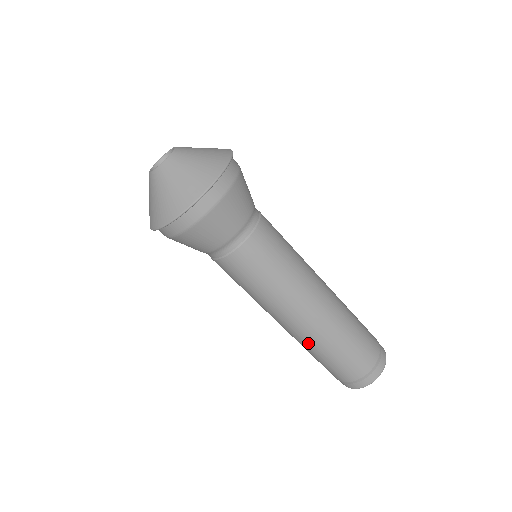
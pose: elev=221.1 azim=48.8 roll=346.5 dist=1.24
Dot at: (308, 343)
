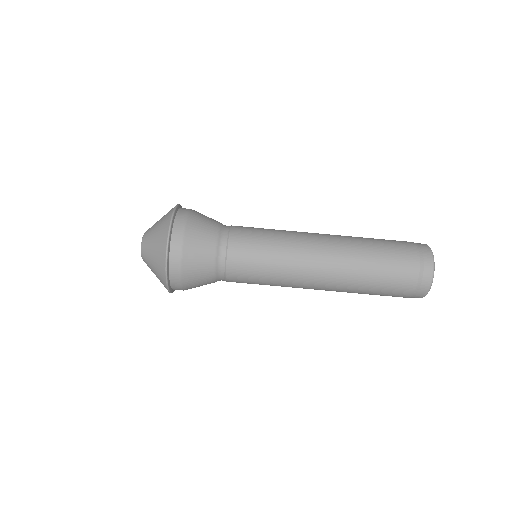
Dot at: occluded
